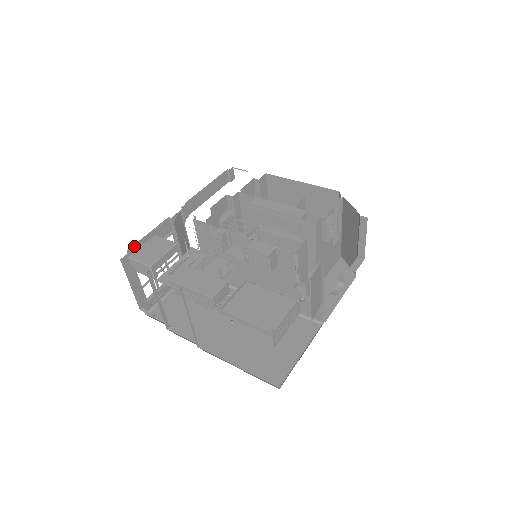
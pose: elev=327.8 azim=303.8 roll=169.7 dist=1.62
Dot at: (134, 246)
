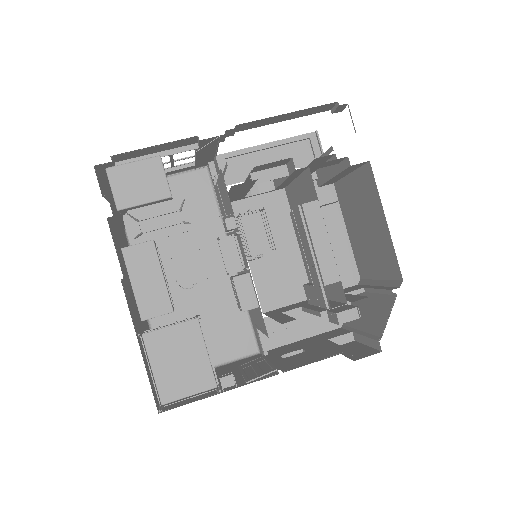
Dot at: (125, 152)
